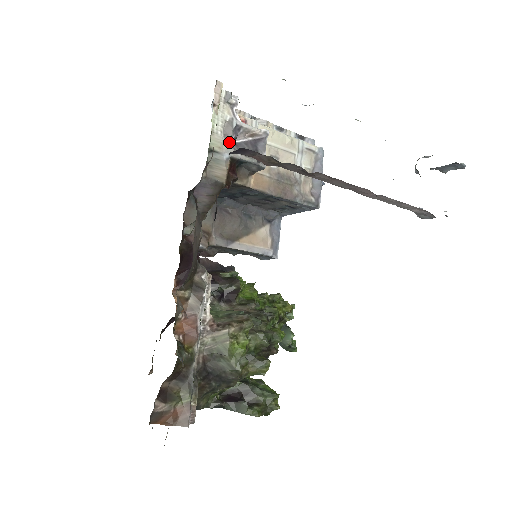
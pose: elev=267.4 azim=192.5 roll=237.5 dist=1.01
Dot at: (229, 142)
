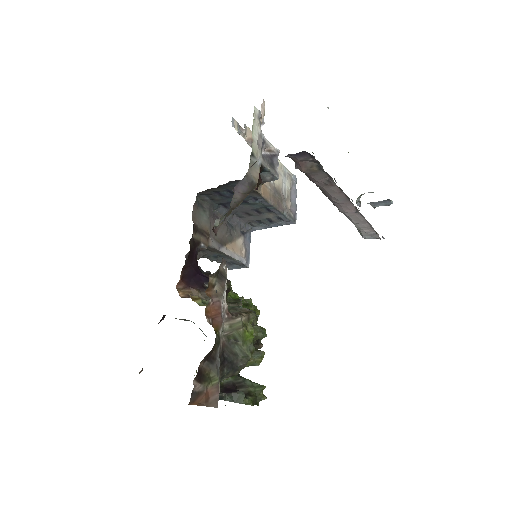
Dot at: (261, 151)
